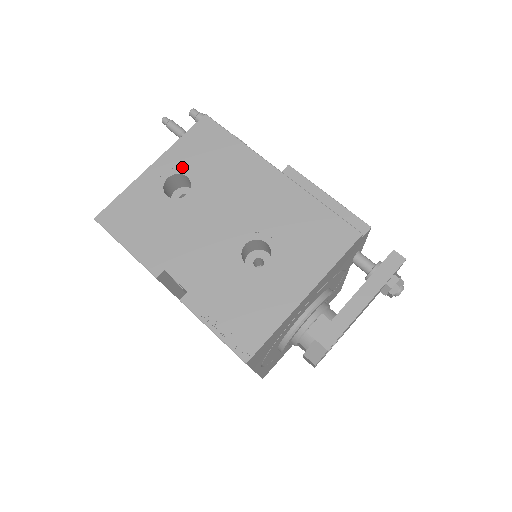
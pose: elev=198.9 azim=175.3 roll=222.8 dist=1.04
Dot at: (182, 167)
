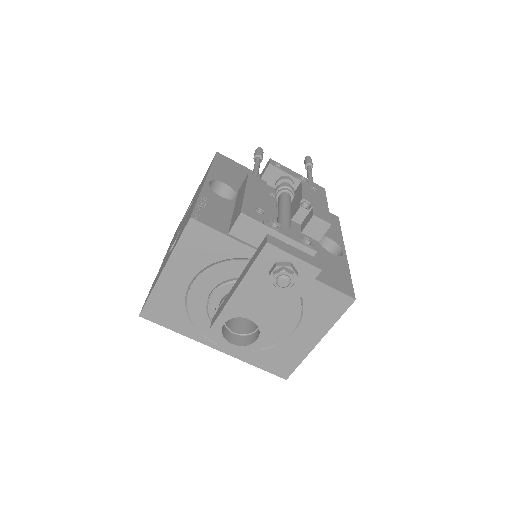
Dot at: occluded
